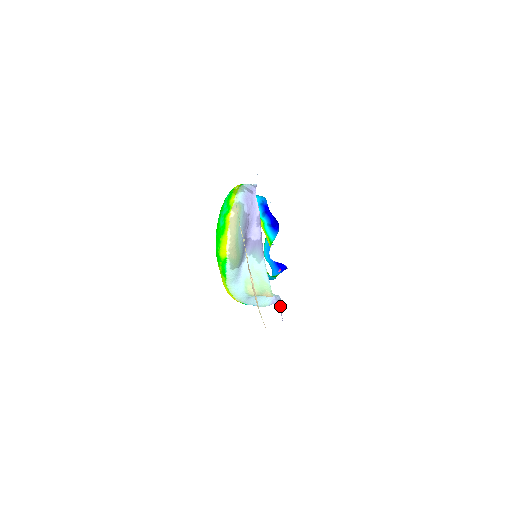
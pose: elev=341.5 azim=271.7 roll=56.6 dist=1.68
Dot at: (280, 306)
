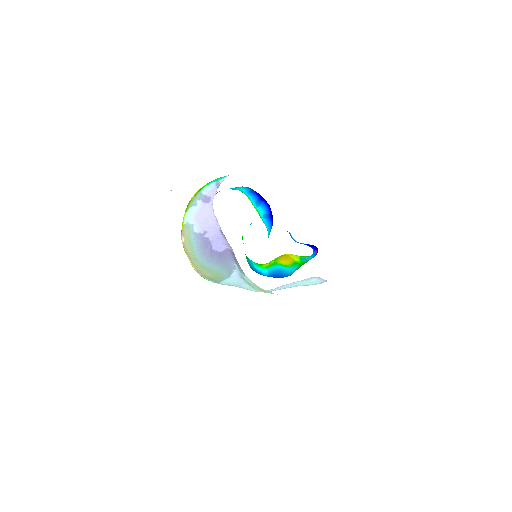
Dot at: occluded
